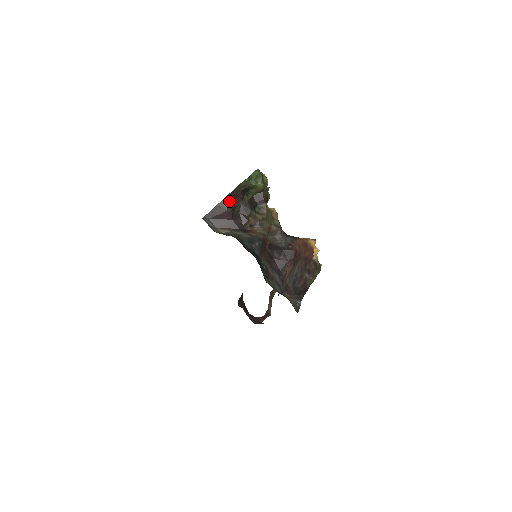
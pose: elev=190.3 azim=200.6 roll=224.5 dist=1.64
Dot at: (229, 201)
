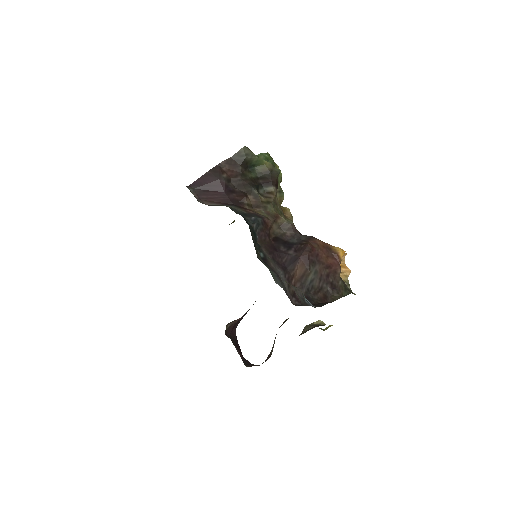
Dot at: (223, 170)
